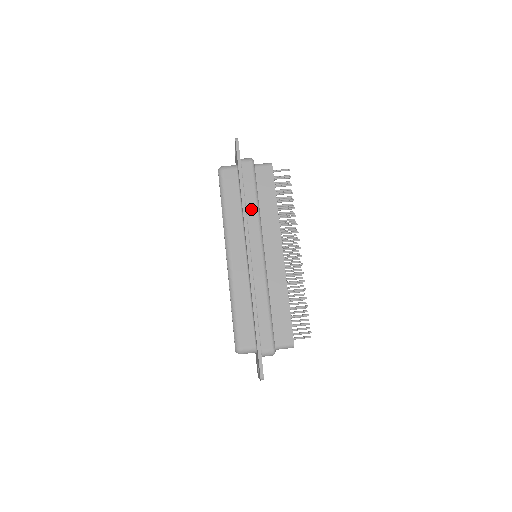
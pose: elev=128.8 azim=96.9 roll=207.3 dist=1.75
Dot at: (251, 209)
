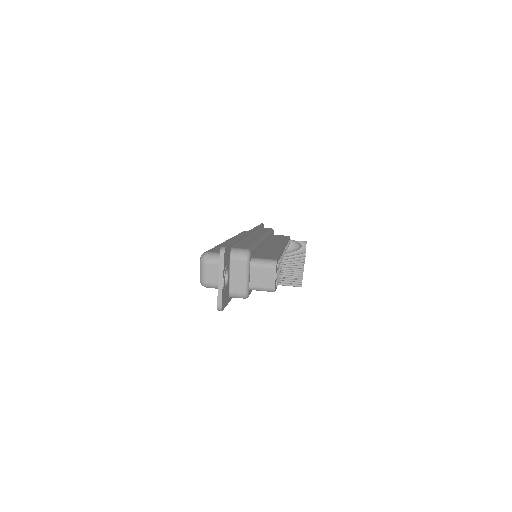
Dot at: occluded
